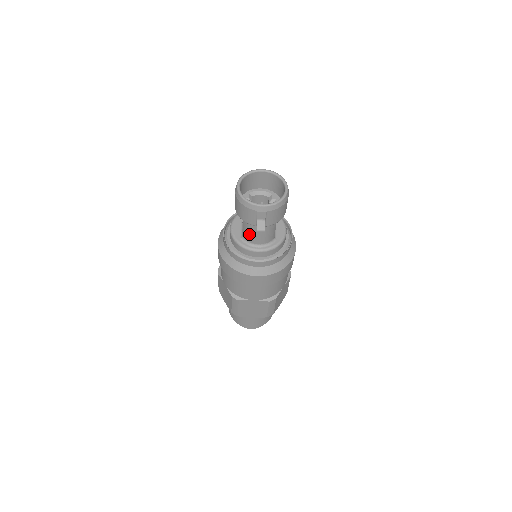
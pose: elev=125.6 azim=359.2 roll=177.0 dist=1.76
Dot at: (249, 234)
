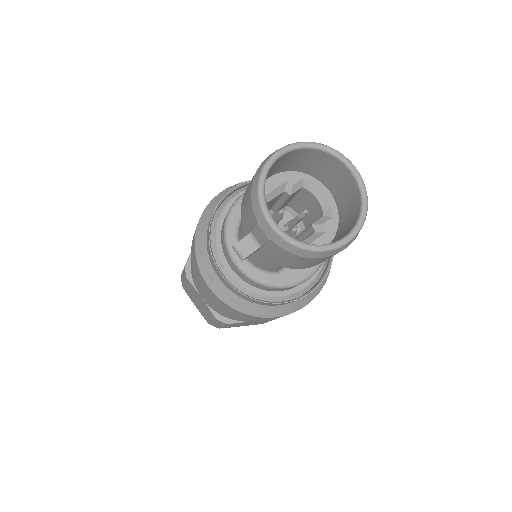
Dot at: occluded
